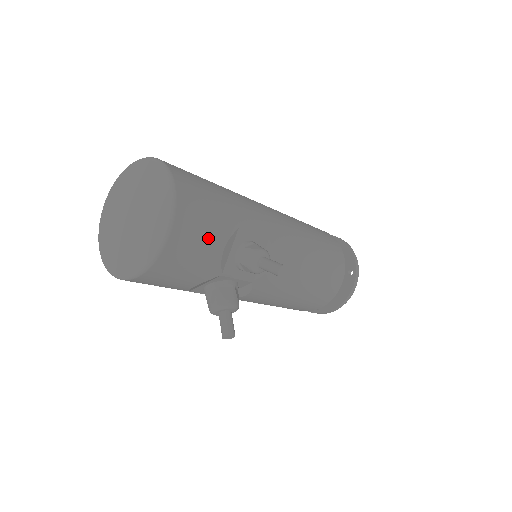
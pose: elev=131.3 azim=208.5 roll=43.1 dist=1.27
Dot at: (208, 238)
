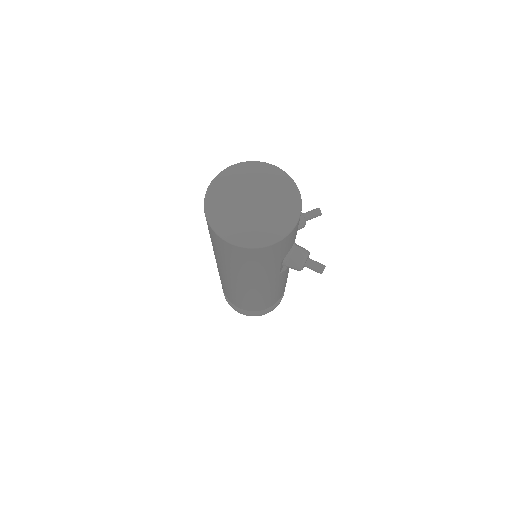
Dot at: occluded
